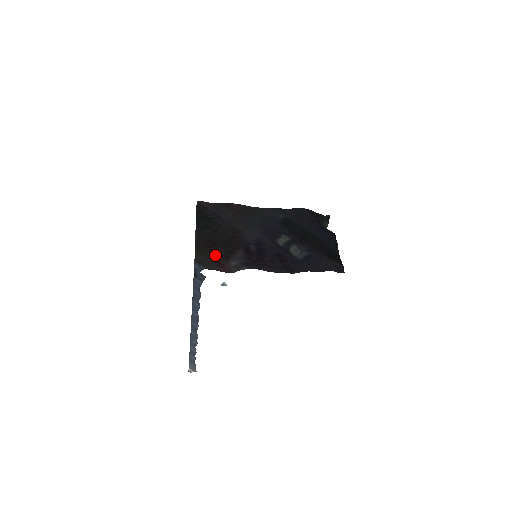
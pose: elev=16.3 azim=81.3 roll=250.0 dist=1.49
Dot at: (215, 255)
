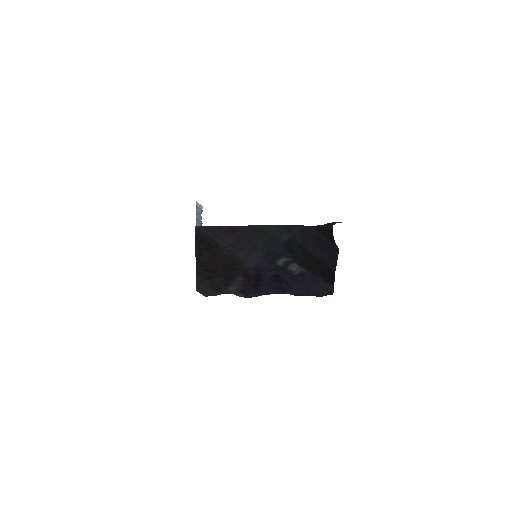
Dot at: (215, 283)
